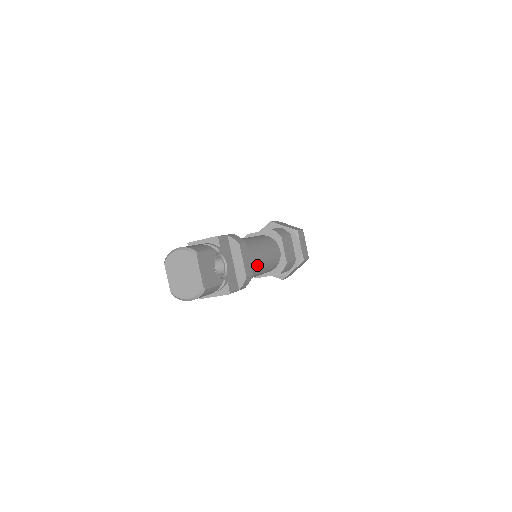
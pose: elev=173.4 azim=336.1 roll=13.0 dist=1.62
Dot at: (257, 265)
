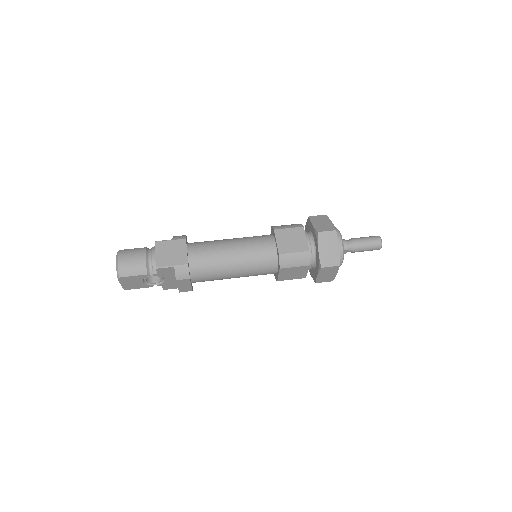
Dot at: (218, 279)
